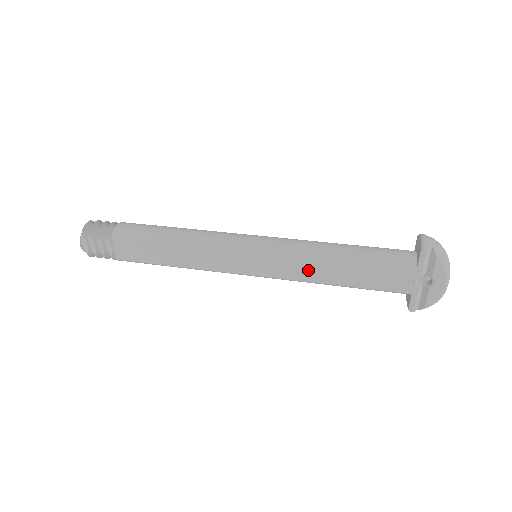
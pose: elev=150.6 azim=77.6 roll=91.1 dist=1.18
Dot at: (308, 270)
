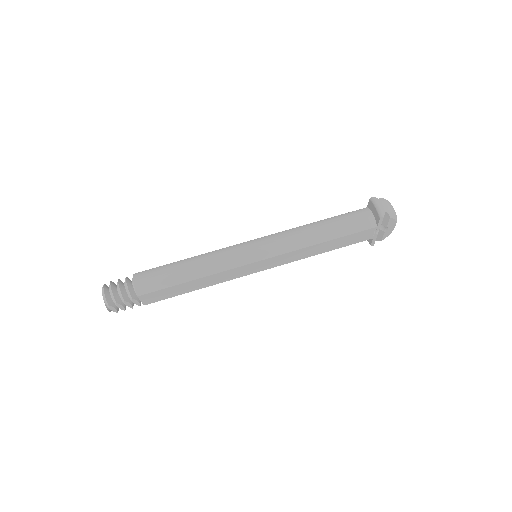
Dot at: (302, 254)
